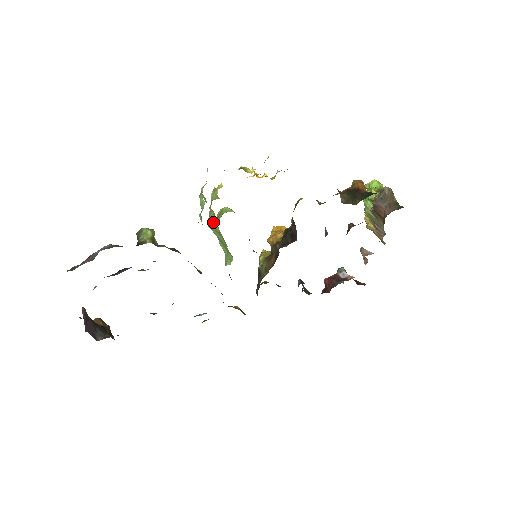
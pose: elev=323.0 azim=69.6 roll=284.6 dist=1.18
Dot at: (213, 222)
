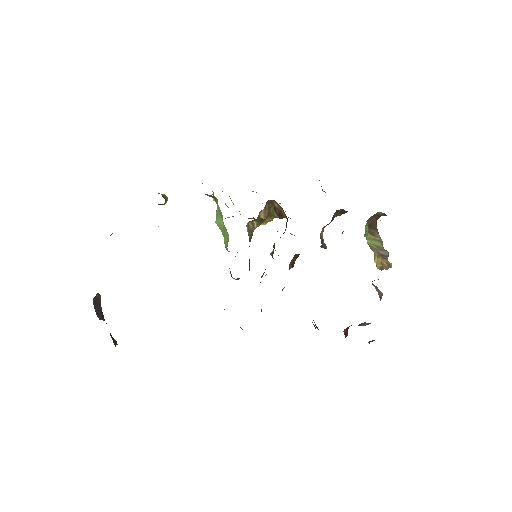
Dot at: (217, 209)
